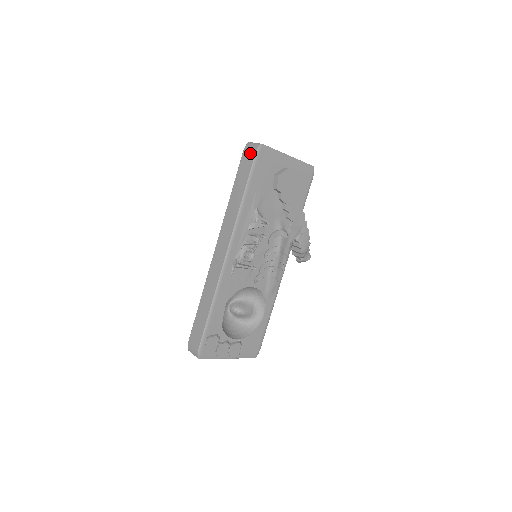
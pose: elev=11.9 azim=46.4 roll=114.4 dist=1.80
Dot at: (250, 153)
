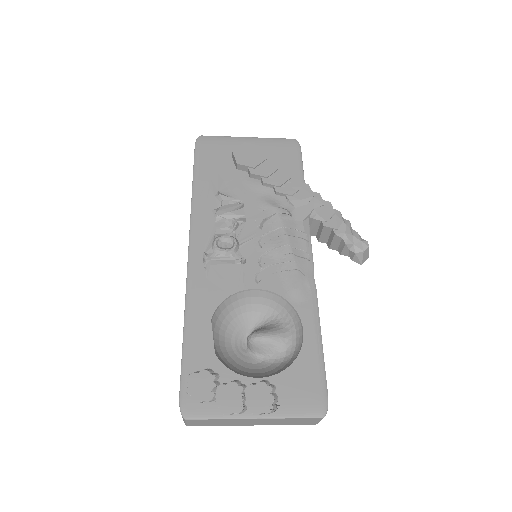
Dot at: occluded
